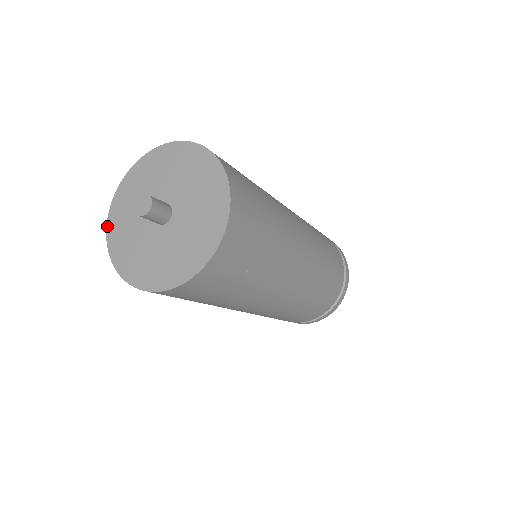
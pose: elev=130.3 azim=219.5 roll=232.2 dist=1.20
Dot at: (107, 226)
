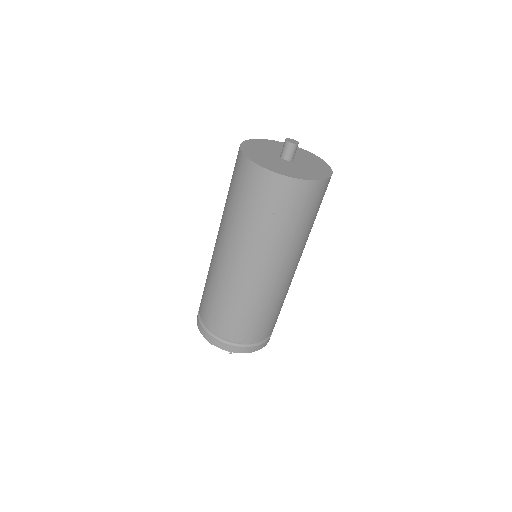
Dot at: (255, 139)
